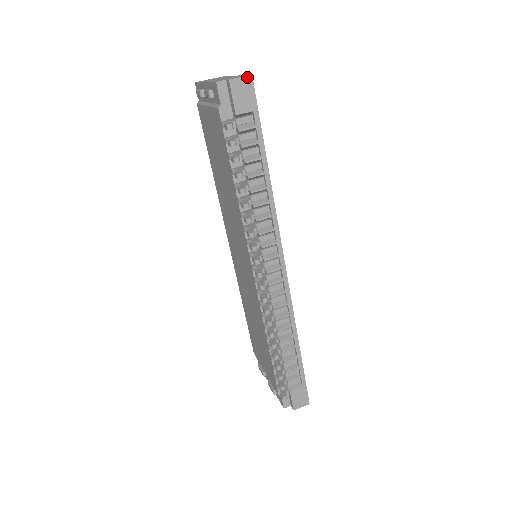
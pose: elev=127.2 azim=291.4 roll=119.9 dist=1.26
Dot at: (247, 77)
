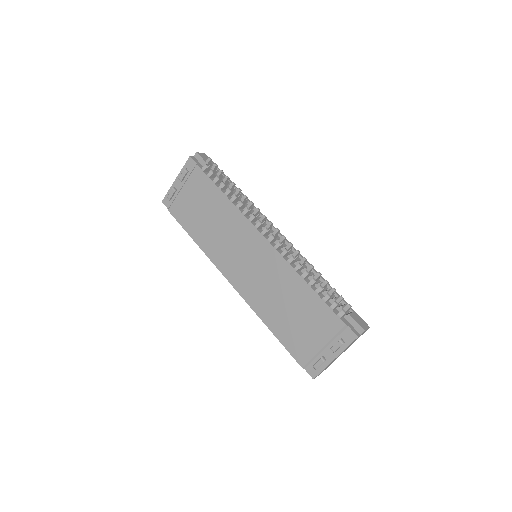
Dot at: (203, 154)
